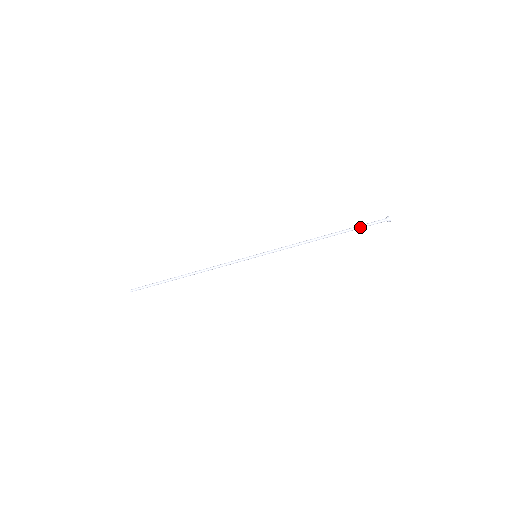
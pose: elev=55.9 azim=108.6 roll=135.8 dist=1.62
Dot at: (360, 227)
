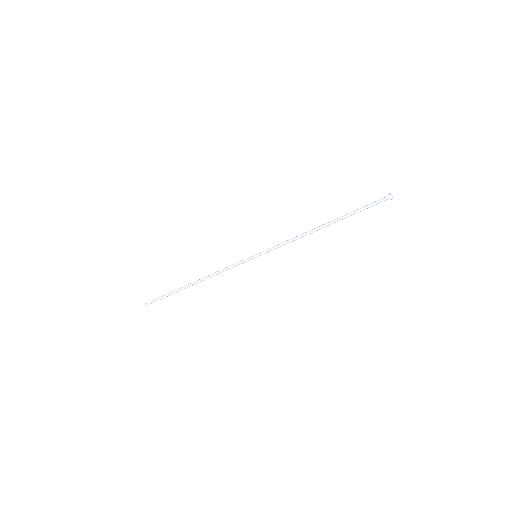
Dot at: (359, 209)
